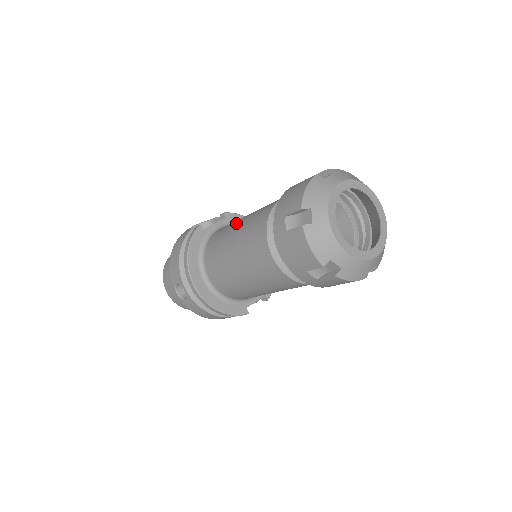
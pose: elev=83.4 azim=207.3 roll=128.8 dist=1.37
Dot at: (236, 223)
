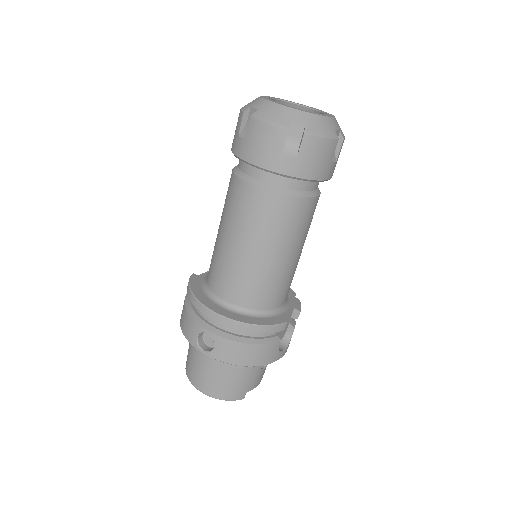
Dot at: occluded
